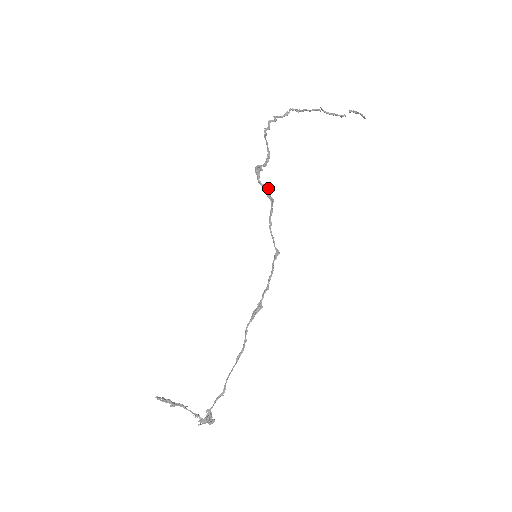
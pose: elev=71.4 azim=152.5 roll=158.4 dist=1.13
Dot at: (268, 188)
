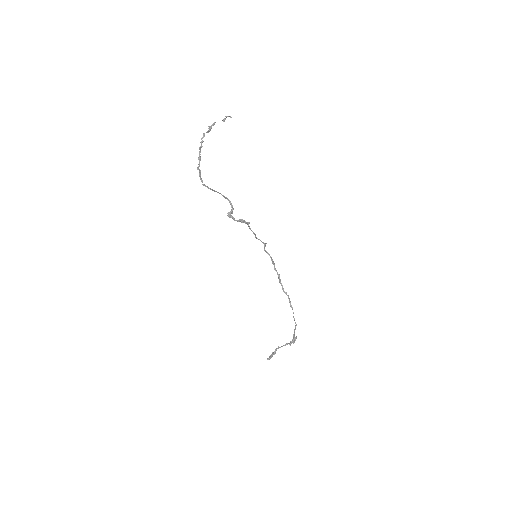
Dot at: (242, 219)
